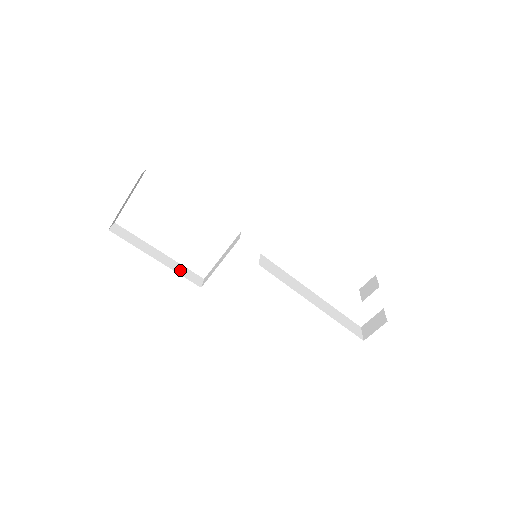
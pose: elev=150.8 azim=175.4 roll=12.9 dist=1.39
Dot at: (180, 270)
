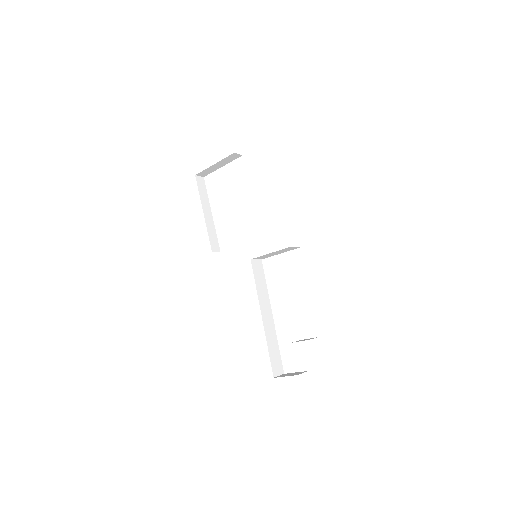
Dot at: (211, 232)
